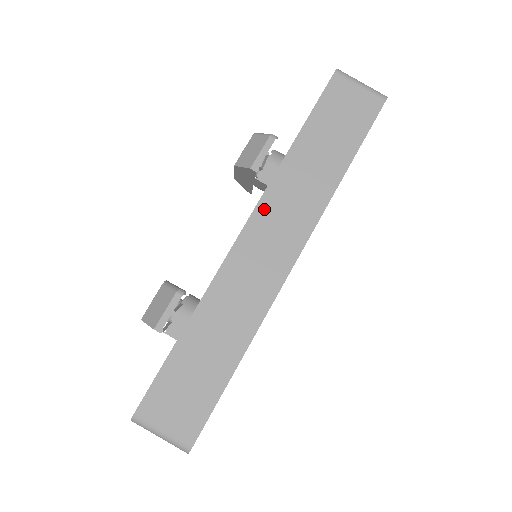
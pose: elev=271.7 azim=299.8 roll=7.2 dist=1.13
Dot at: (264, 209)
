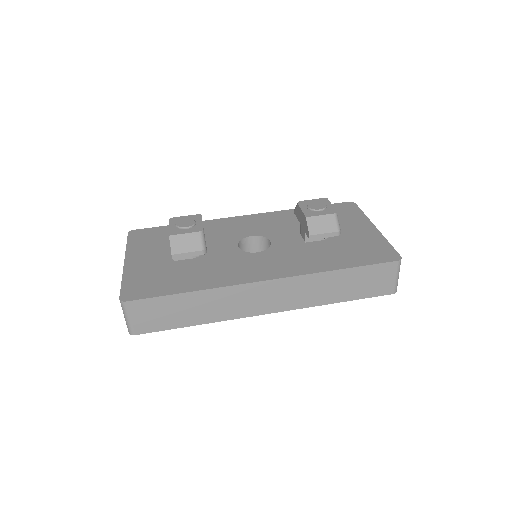
Dot at: (288, 282)
